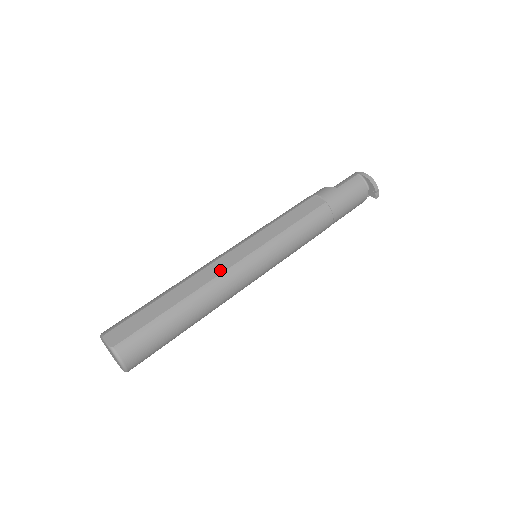
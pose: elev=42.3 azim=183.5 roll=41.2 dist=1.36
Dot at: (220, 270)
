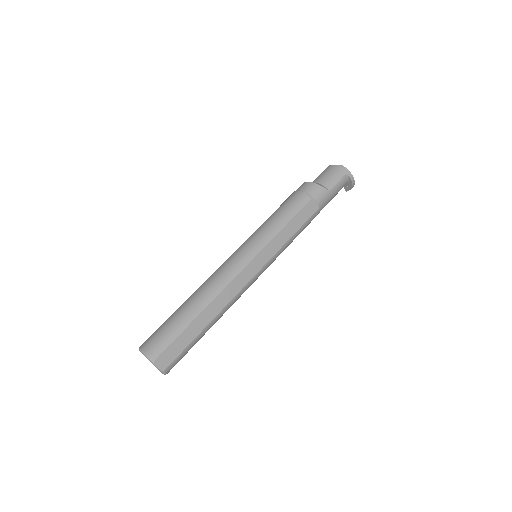
Dot at: (238, 288)
